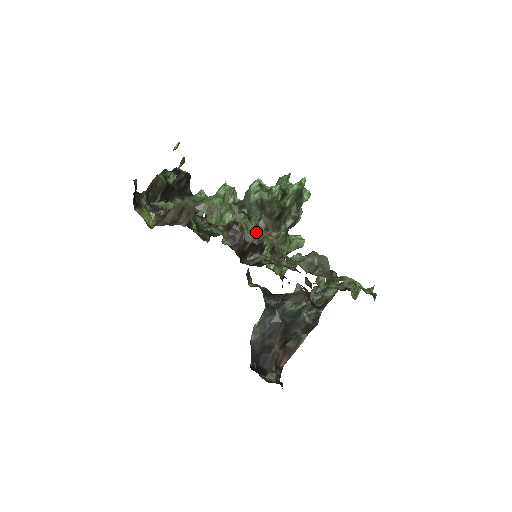
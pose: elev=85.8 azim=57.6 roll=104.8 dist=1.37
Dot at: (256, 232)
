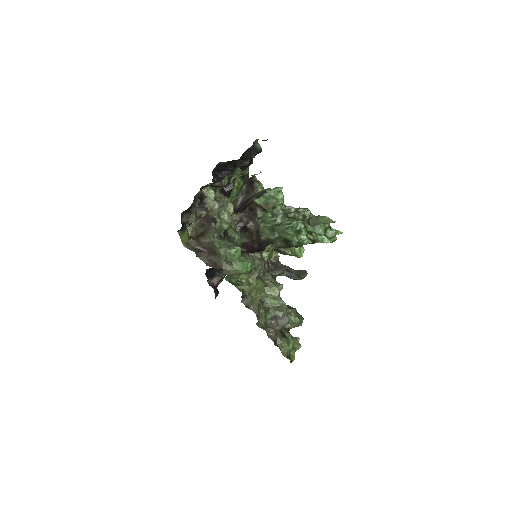
Dot at: (254, 295)
